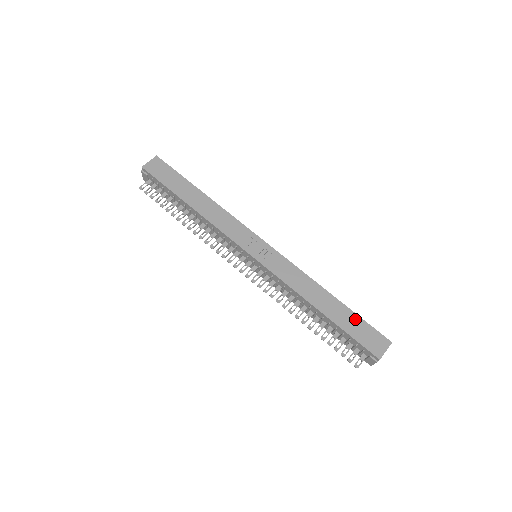
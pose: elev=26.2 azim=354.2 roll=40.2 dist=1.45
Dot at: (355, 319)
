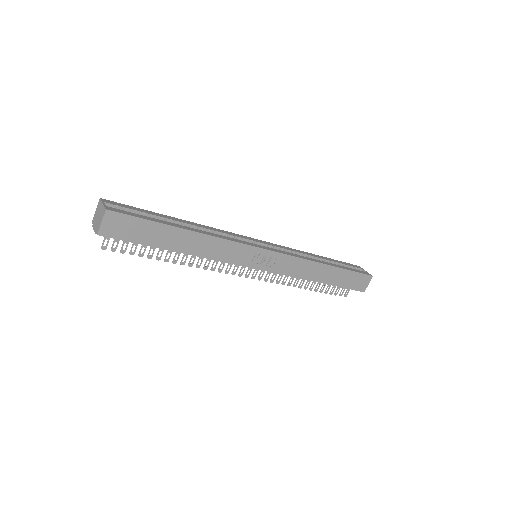
Dot at: (348, 274)
